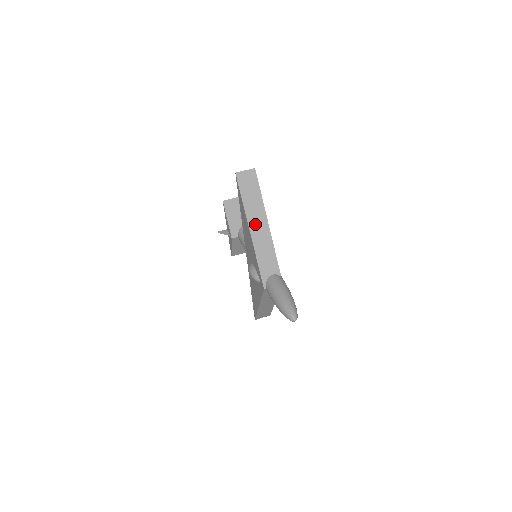
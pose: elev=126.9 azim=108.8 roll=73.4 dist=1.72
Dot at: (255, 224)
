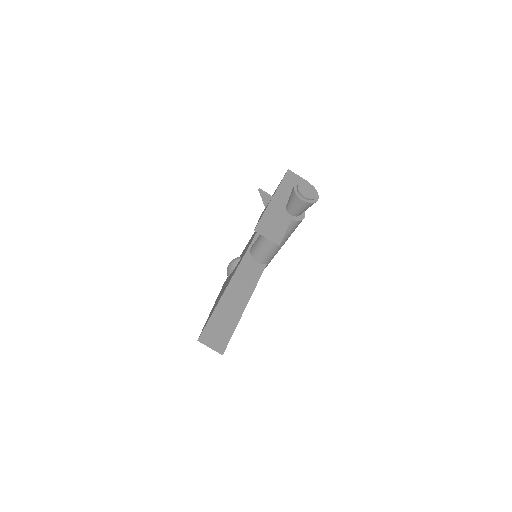
Dot at: occluded
